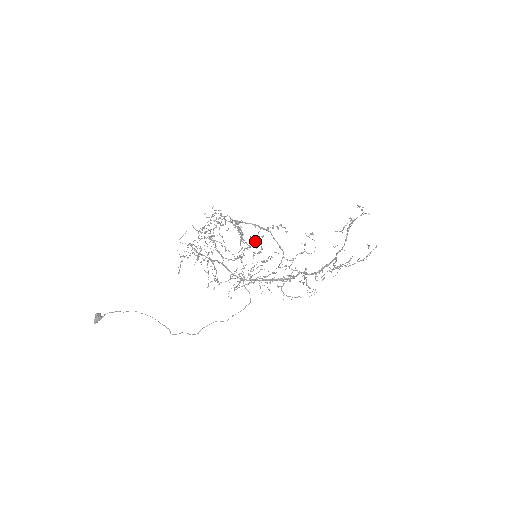
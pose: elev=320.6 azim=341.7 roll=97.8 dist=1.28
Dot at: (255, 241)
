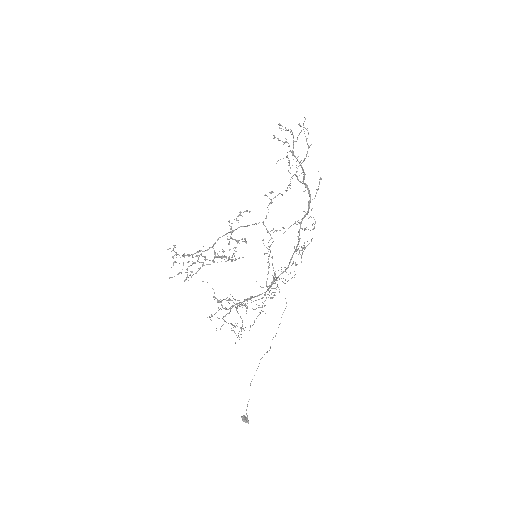
Dot at: (232, 239)
